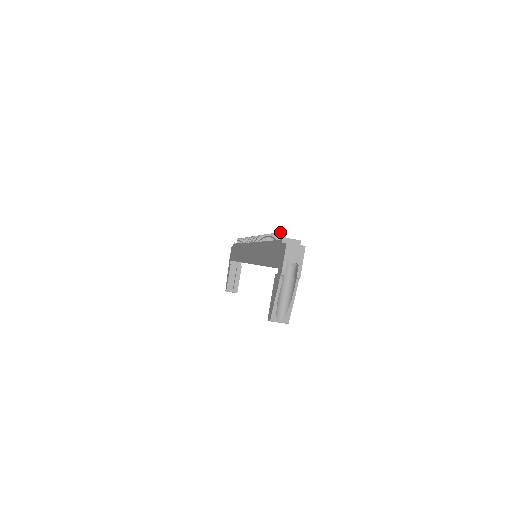
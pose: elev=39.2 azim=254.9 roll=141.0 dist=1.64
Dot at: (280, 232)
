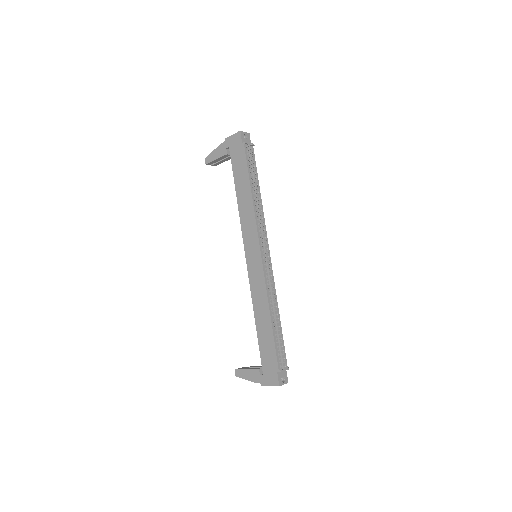
Dot at: occluded
